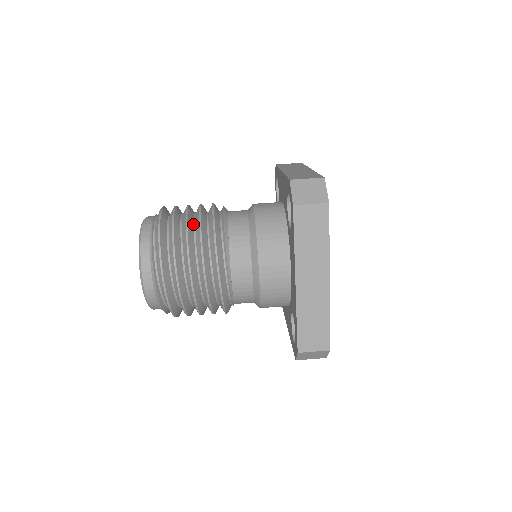
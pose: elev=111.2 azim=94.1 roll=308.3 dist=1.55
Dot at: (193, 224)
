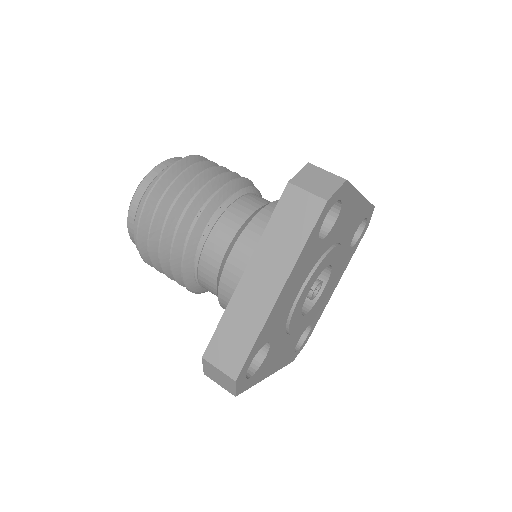
Dot at: occluded
